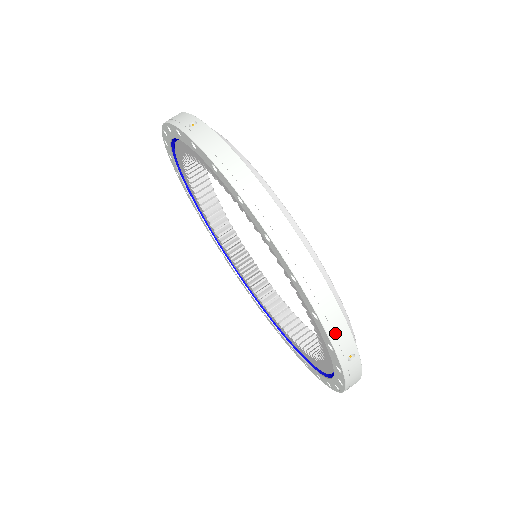
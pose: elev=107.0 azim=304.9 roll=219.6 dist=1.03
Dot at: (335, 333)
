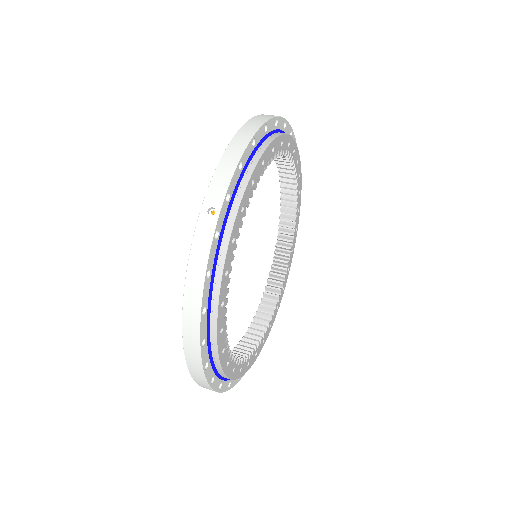
Dot at: (220, 175)
